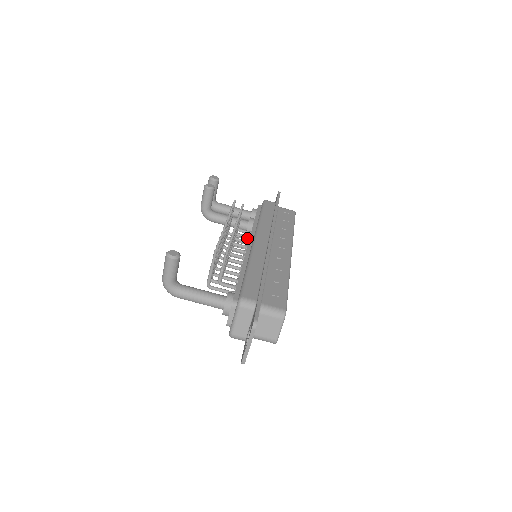
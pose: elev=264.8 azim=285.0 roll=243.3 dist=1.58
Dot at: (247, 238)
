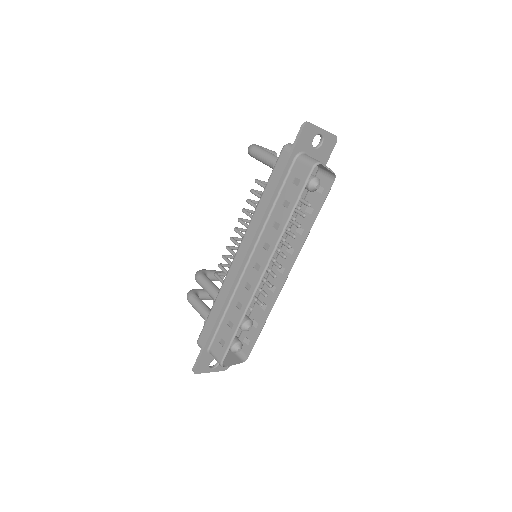
Dot at: occluded
